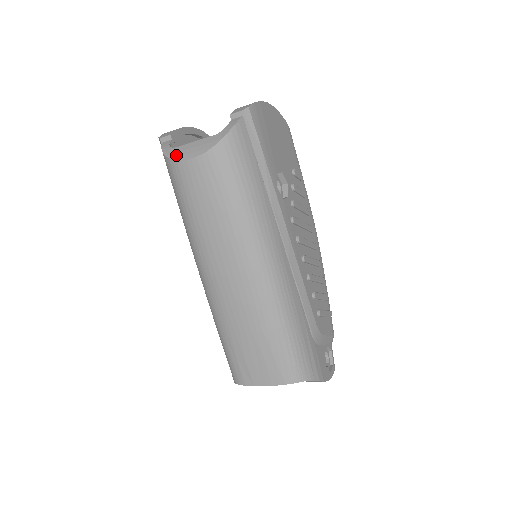
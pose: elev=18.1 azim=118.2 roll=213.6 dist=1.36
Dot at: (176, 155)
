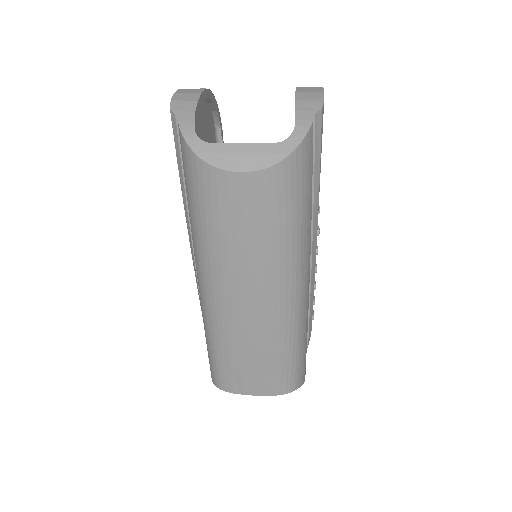
Dot at: (214, 158)
